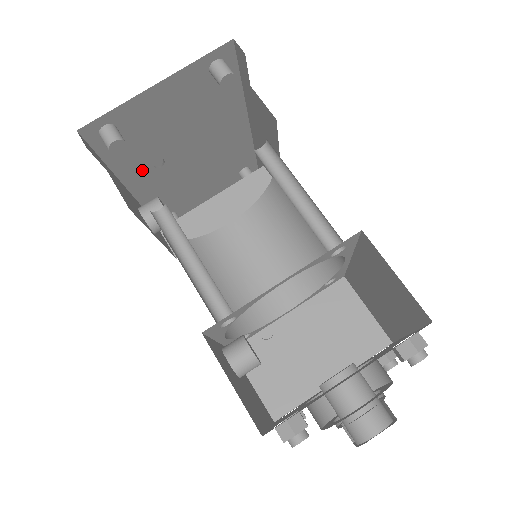
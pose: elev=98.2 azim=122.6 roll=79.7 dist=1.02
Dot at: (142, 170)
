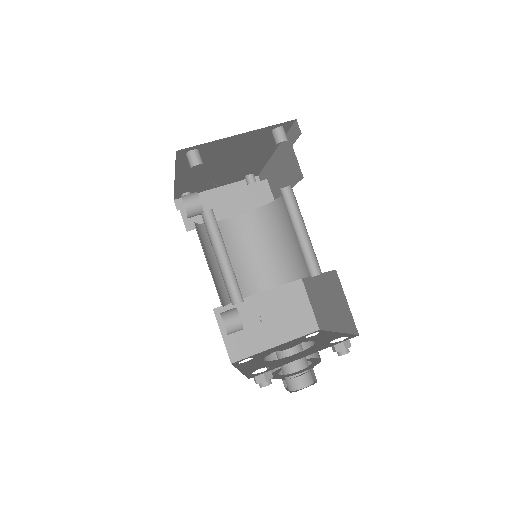
Dot at: (192, 170)
